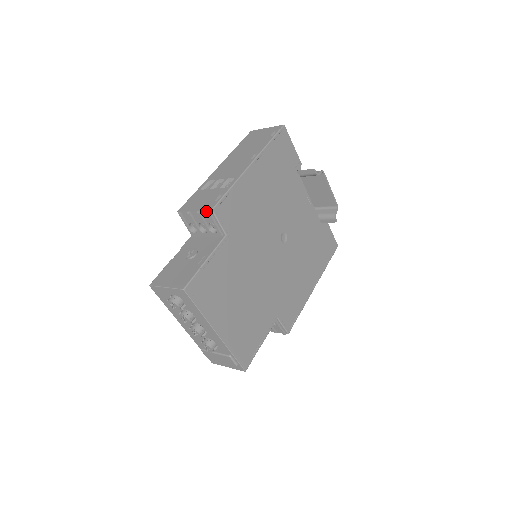
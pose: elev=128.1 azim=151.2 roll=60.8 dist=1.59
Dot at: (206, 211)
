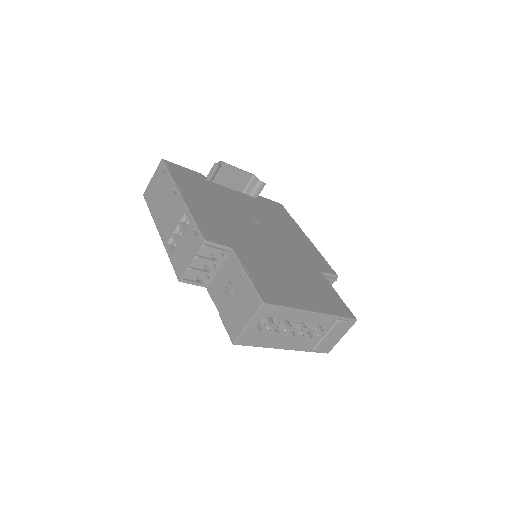
Dot at: (201, 248)
